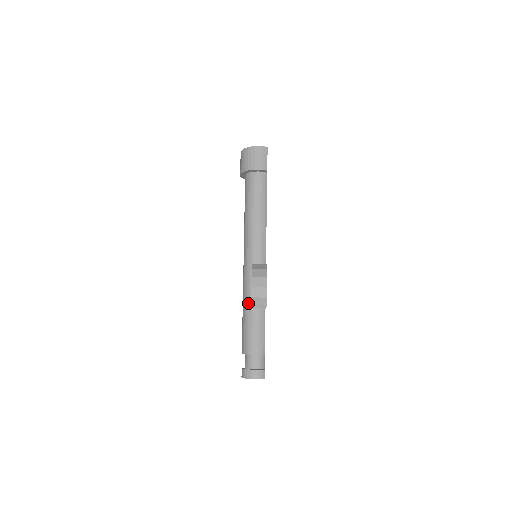
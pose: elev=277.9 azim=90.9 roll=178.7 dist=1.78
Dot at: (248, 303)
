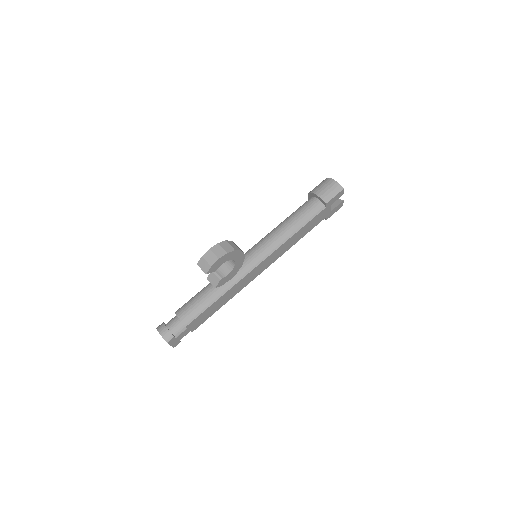
Dot at: occluded
